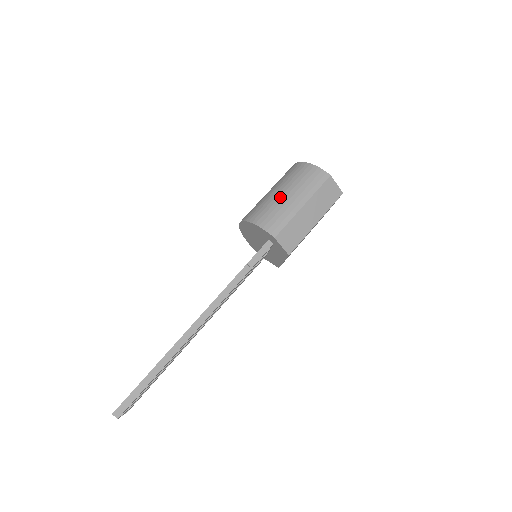
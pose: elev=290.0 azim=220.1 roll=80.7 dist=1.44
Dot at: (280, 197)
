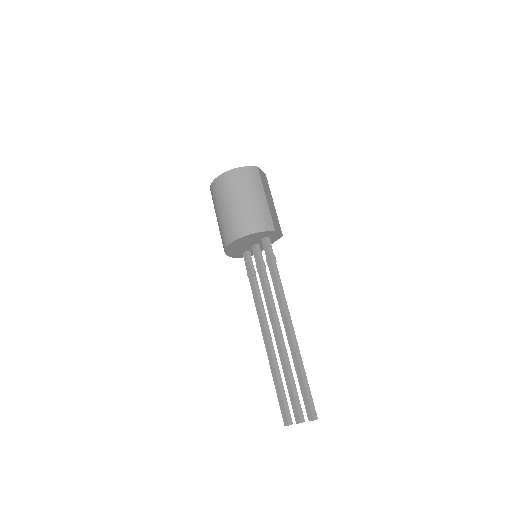
Dot at: (248, 203)
